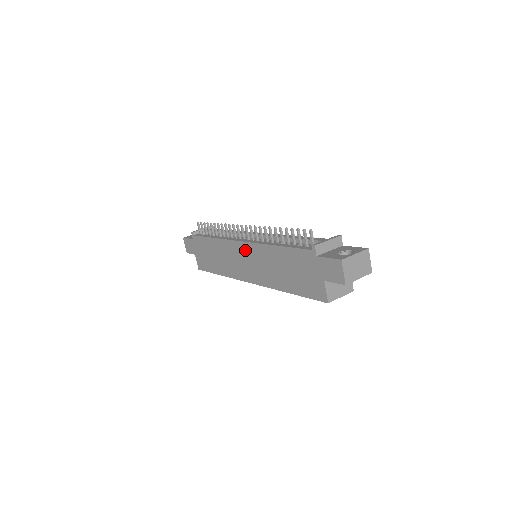
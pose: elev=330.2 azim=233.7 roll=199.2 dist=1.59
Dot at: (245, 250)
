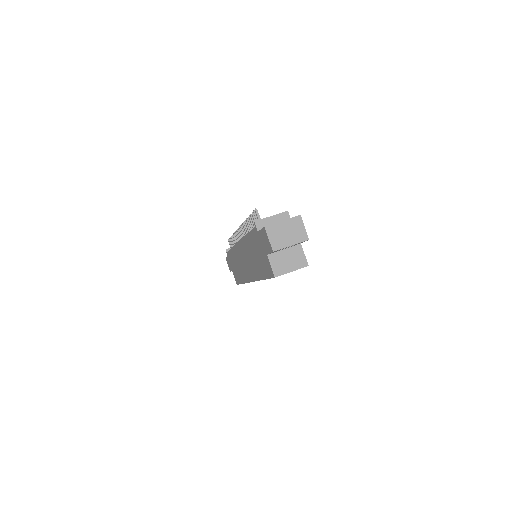
Dot at: (241, 250)
